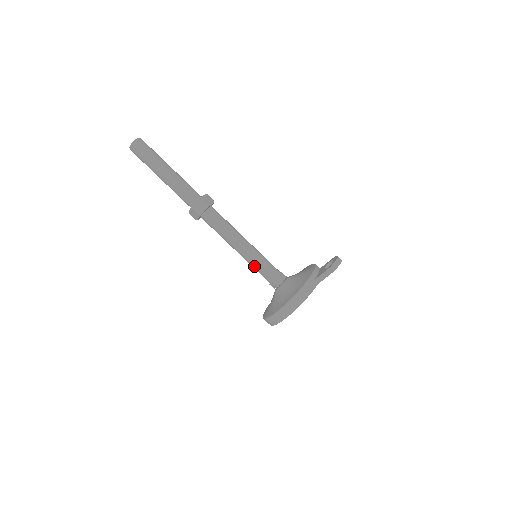
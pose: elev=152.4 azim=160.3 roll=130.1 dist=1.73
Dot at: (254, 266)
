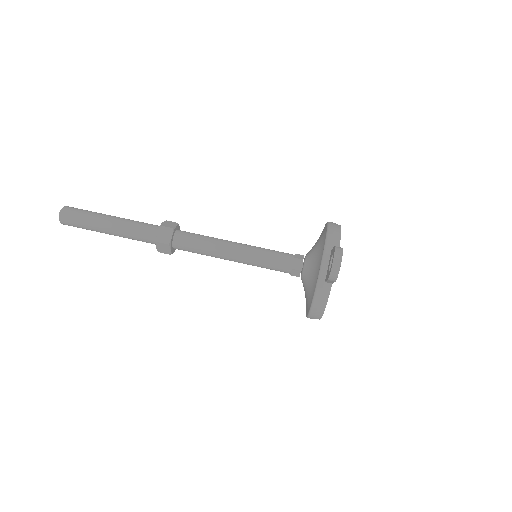
Dot at: (261, 267)
